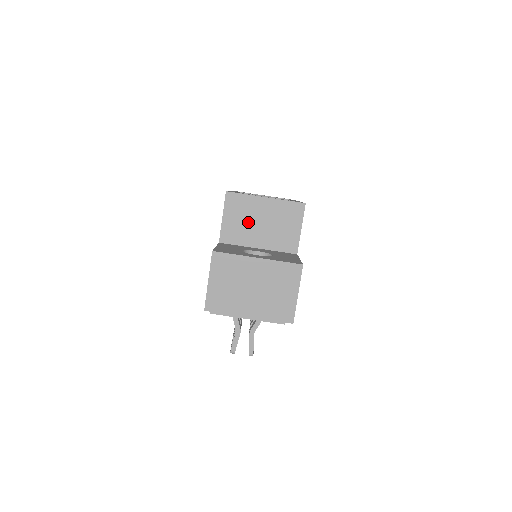
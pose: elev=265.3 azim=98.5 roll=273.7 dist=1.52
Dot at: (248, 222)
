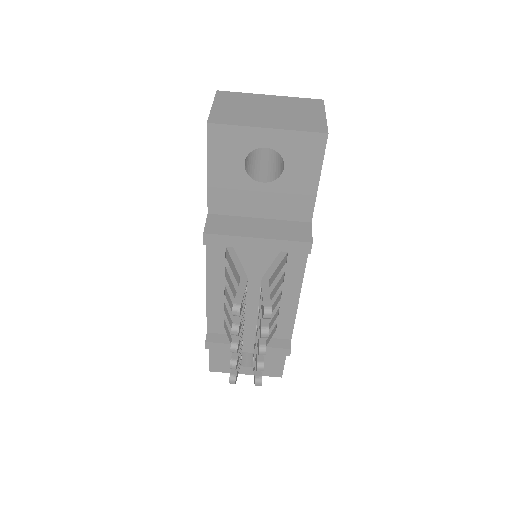
Dot at: occluded
